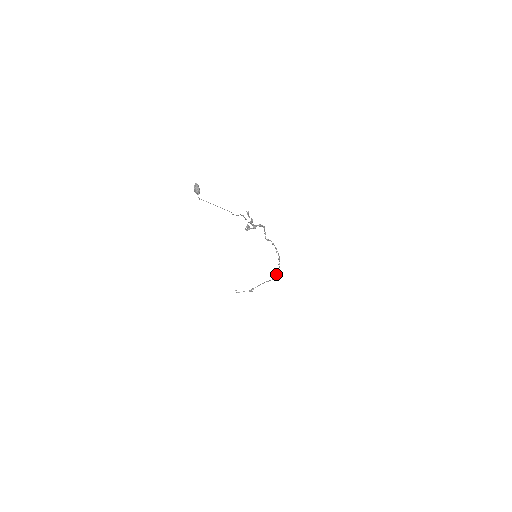
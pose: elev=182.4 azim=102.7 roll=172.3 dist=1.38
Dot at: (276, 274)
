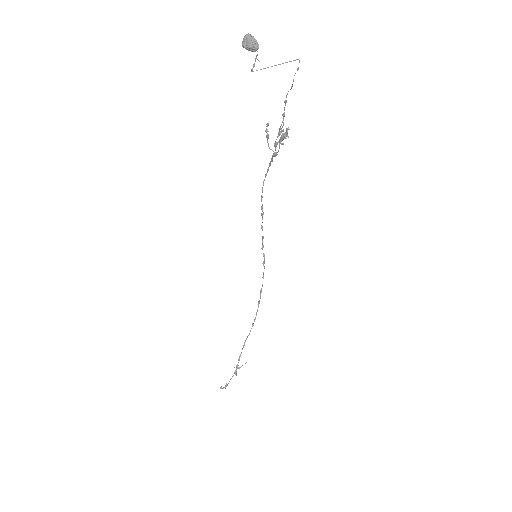
Dot at: occluded
